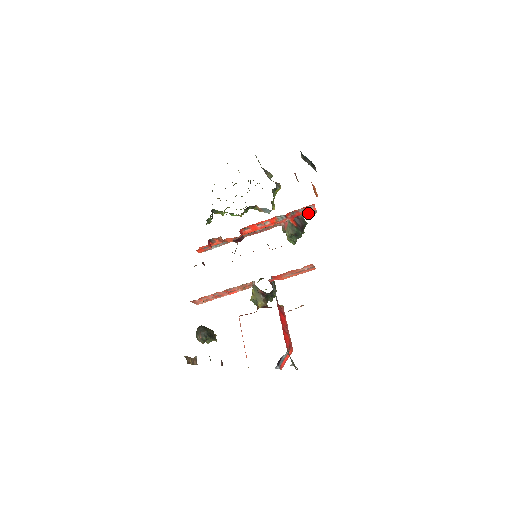
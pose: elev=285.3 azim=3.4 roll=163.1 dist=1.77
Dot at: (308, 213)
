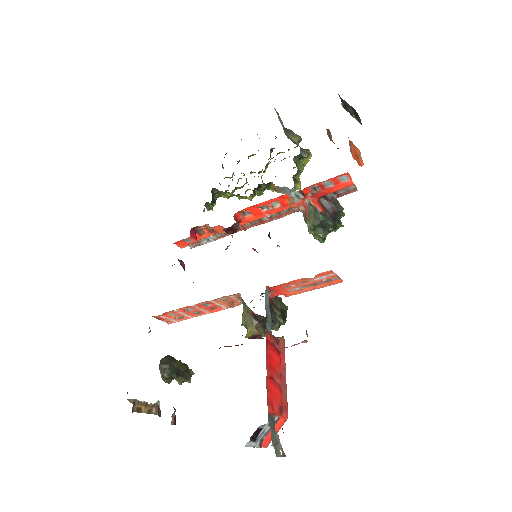
Dot at: (342, 190)
